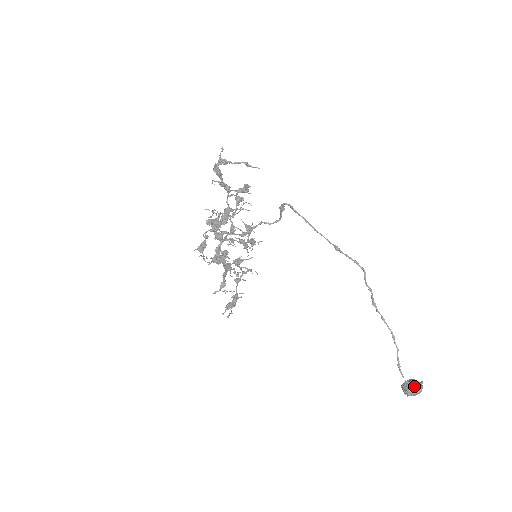
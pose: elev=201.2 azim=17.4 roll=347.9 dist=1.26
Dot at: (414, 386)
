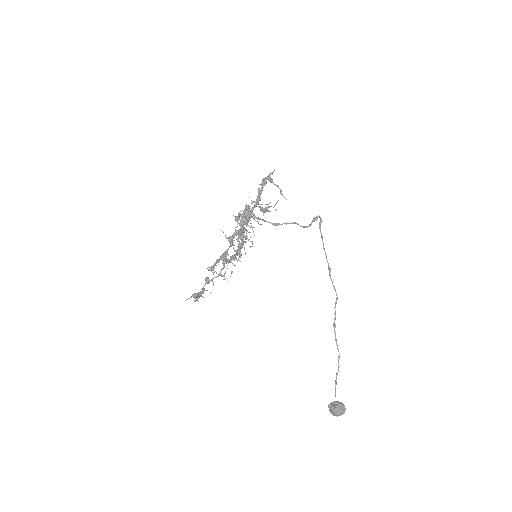
Dot at: (342, 404)
